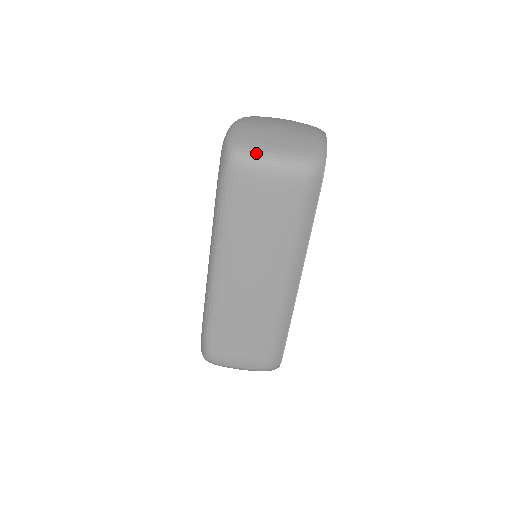
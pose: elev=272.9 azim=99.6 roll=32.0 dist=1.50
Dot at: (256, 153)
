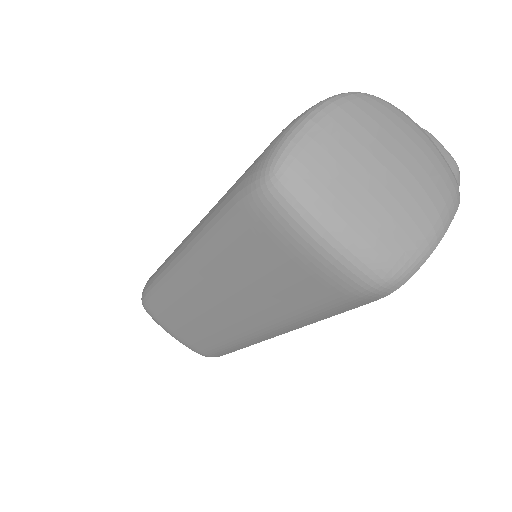
Dot at: (308, 209)
